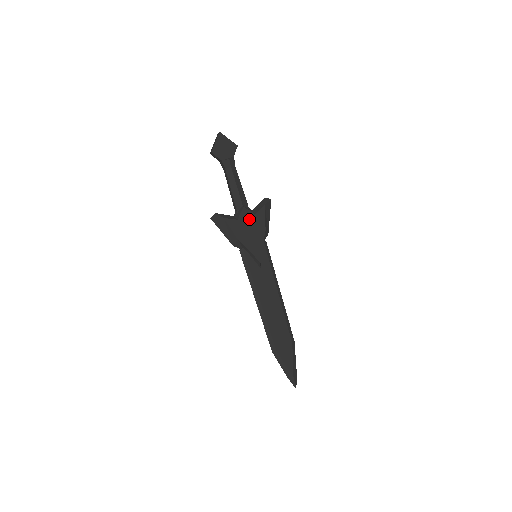
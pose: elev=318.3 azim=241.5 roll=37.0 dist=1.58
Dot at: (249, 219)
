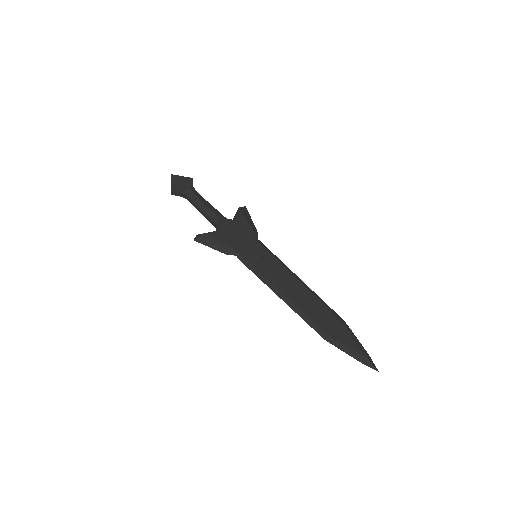
Dot at: (231, 226)
